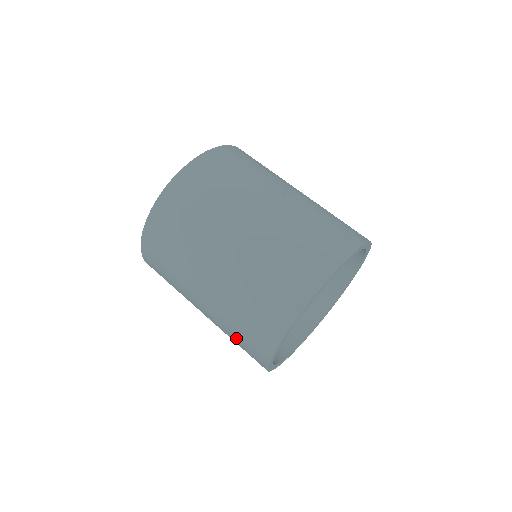
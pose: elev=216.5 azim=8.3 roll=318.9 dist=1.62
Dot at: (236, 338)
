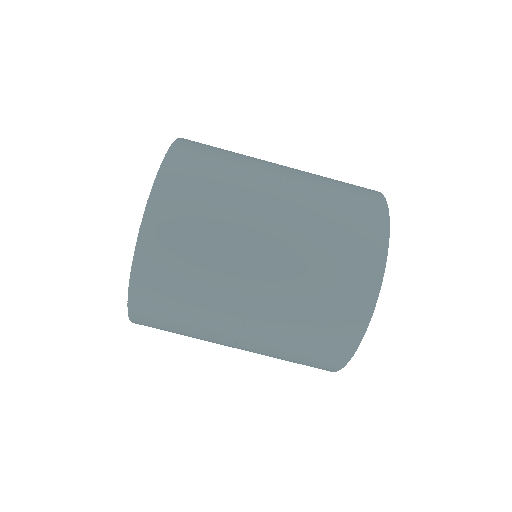
Dot at: occluded
